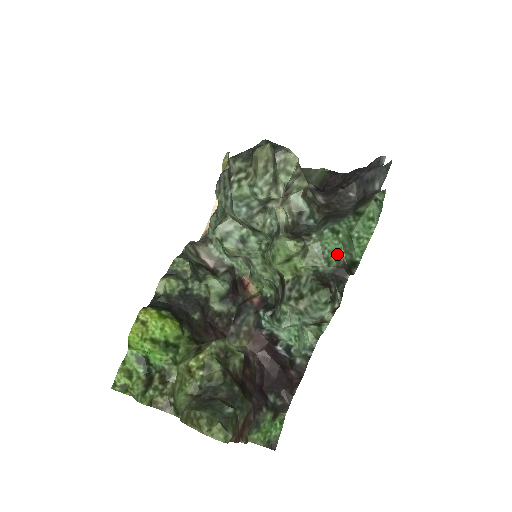
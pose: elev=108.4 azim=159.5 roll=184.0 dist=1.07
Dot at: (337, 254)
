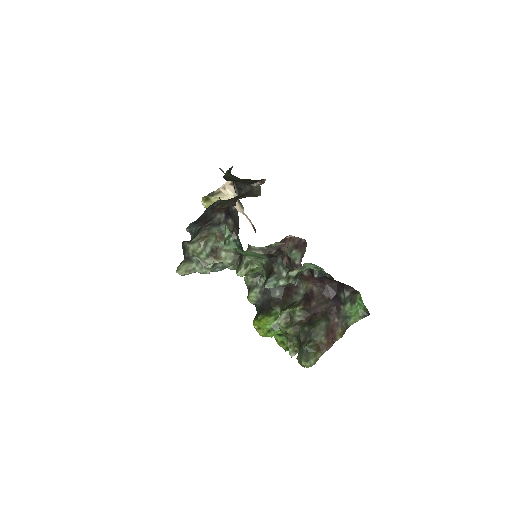
Dot at: (257, 255)
